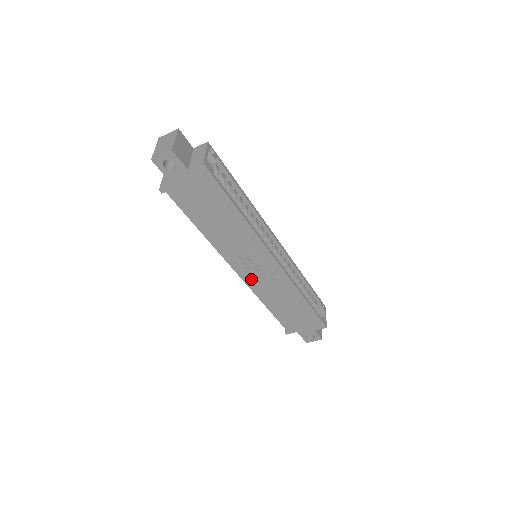
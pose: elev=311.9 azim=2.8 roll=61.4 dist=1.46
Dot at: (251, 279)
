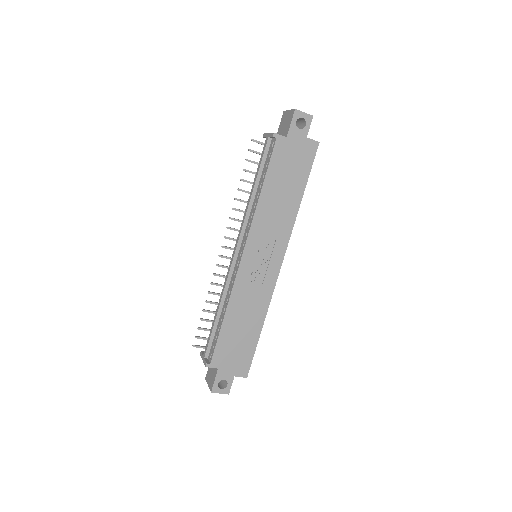
Dot at: (246, 270)
